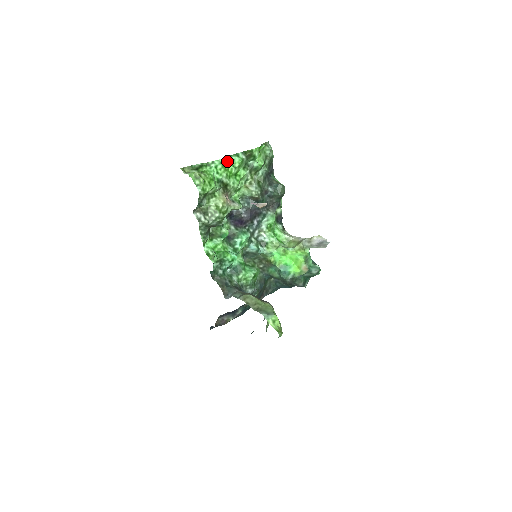
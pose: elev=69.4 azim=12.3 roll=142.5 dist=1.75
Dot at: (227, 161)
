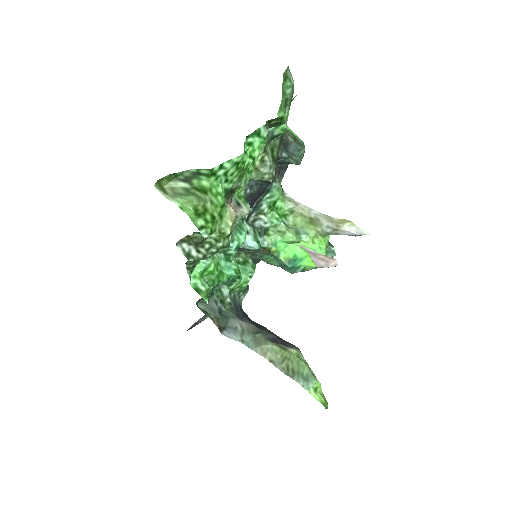
Dot at: (245, 157)
